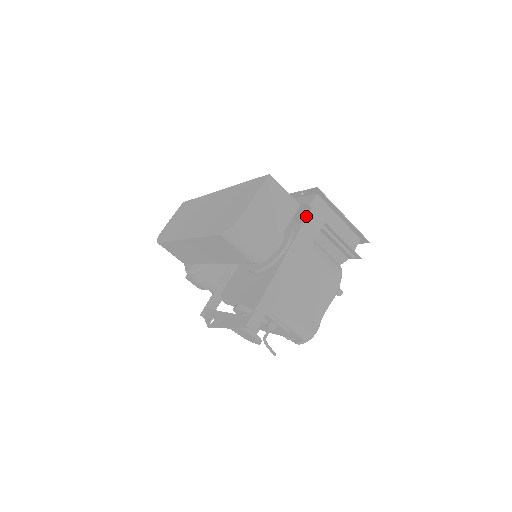
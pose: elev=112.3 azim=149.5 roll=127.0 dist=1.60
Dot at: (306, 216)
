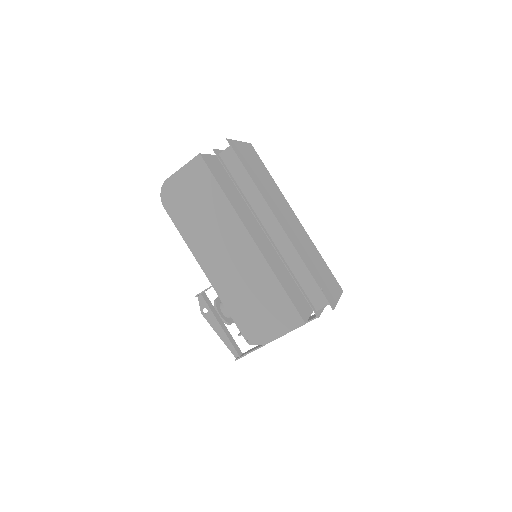
Dot at: occluded
